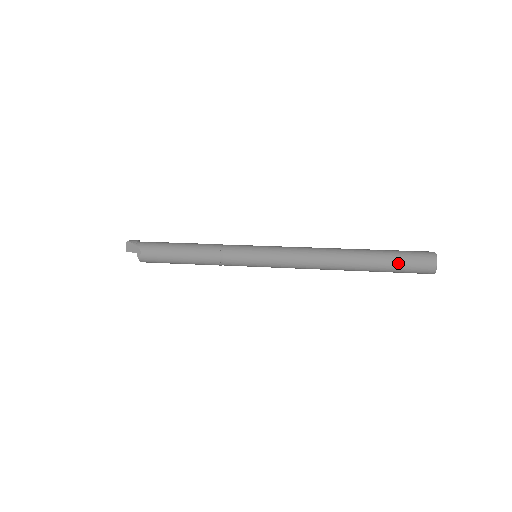
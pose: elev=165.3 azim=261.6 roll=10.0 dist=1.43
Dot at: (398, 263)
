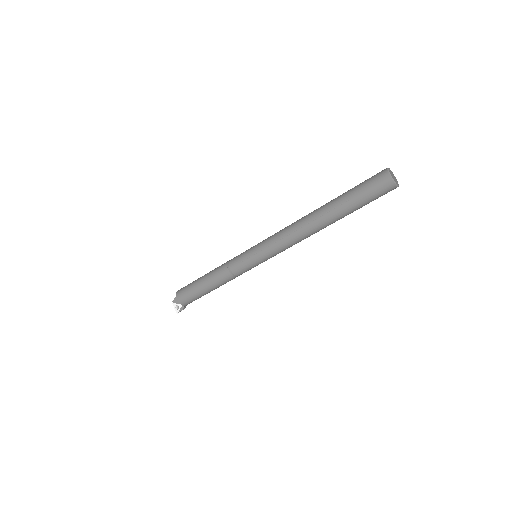
Dot at: (356, 186)
